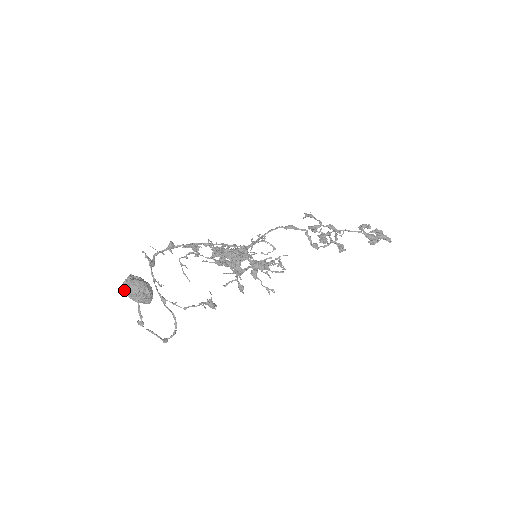
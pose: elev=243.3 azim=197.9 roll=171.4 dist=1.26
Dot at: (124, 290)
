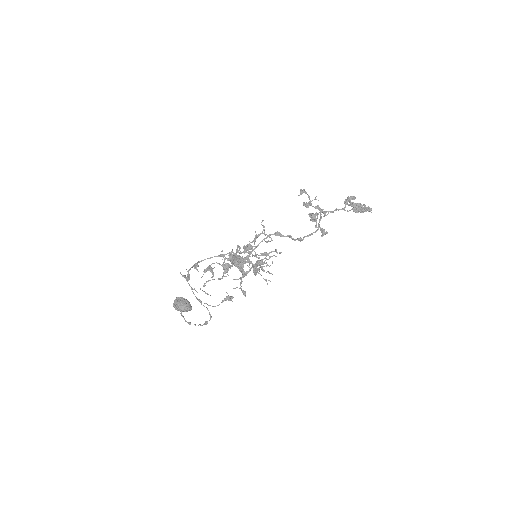
Dot at: occluded
